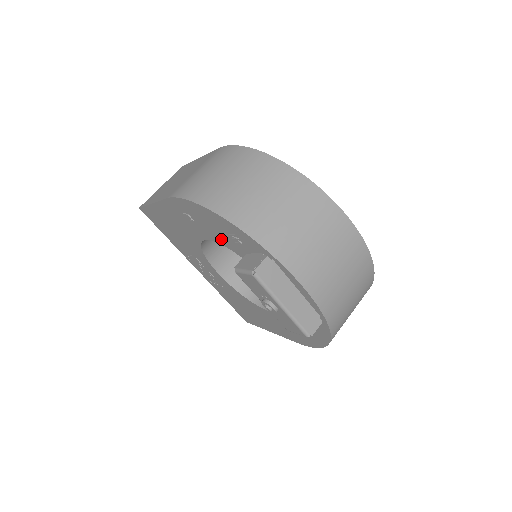
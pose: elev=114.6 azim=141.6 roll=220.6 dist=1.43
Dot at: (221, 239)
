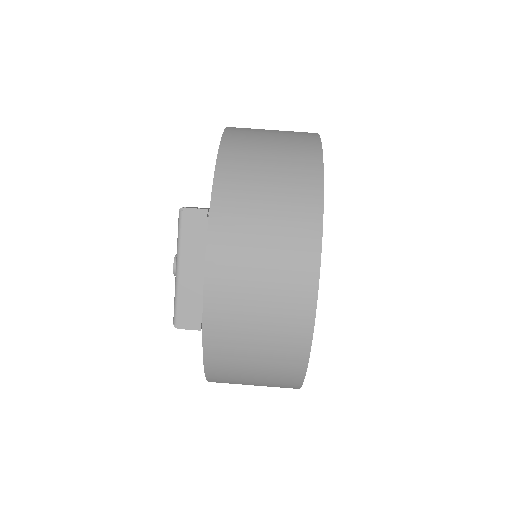
Dot at: occluded
